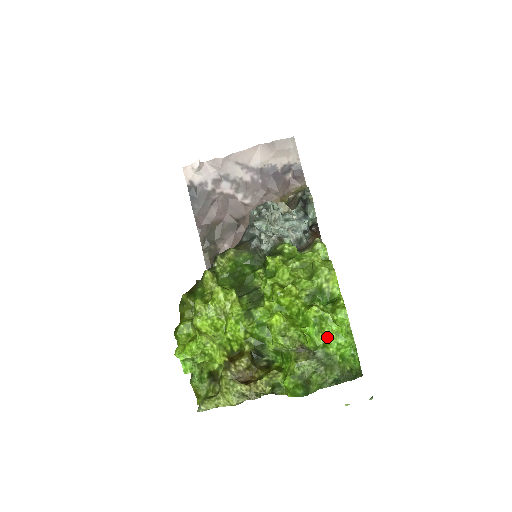
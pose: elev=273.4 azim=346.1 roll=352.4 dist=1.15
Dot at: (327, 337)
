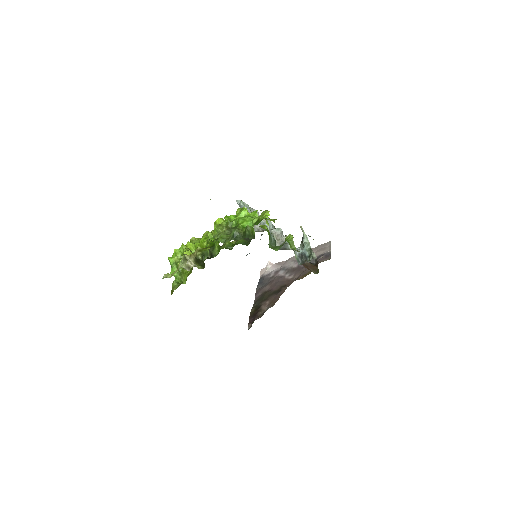
Dot at: (238, 217)
